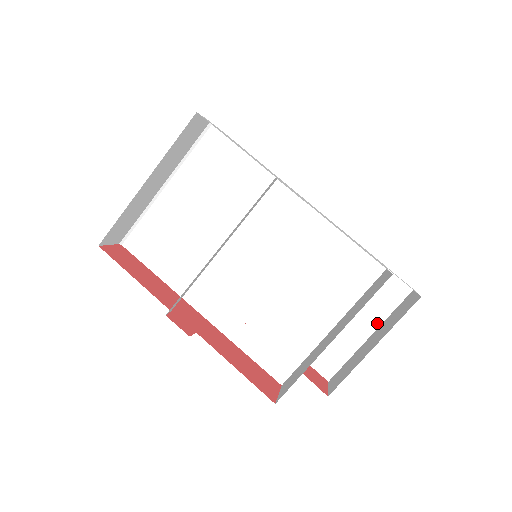
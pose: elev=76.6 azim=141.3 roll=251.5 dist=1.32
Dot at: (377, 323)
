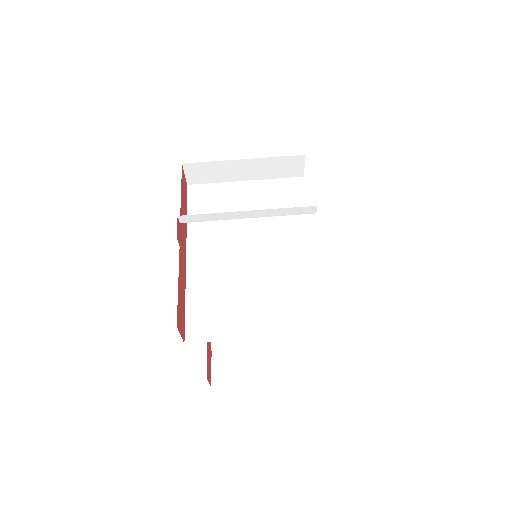
Dot at: (285, 378)
